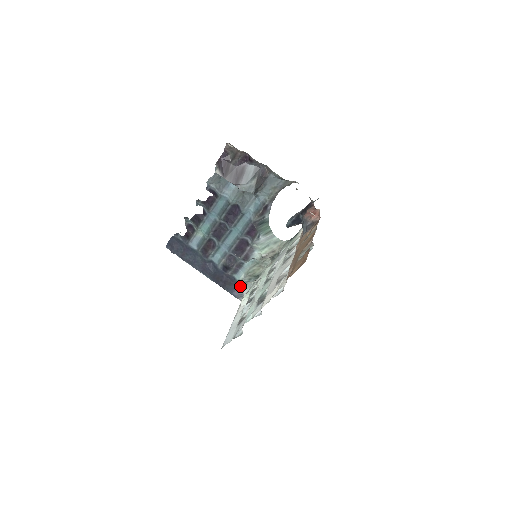
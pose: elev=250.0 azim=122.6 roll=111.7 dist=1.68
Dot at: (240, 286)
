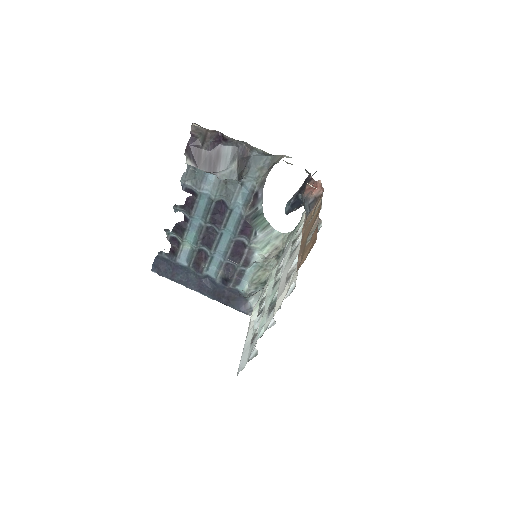
Dot at: (247, 299)
